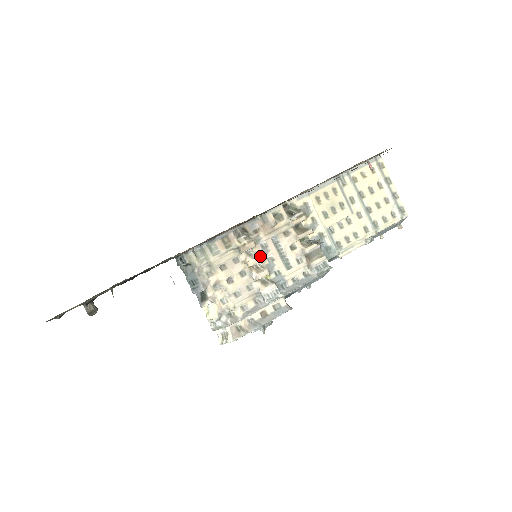
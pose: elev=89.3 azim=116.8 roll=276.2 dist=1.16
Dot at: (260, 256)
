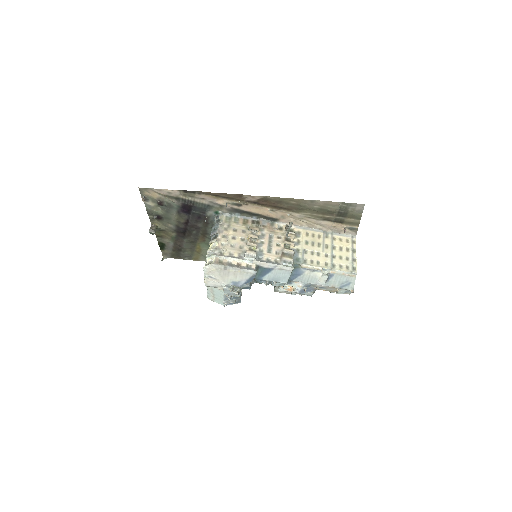
Dot at: (258, 236)
